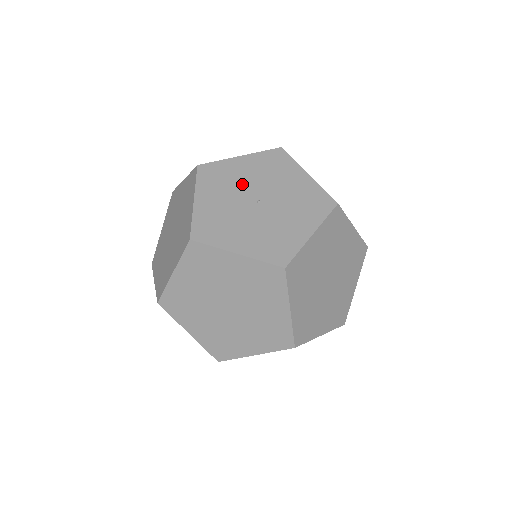
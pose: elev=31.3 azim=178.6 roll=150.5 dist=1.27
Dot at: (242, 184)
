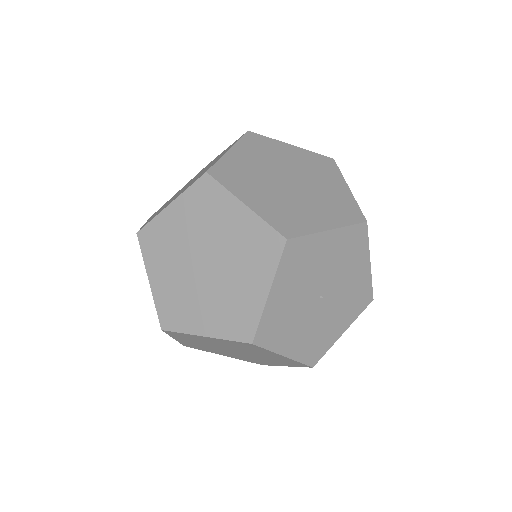
Dot at: (317, 273)
